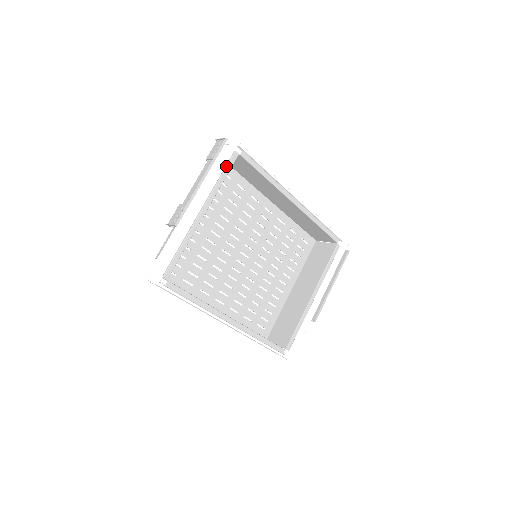
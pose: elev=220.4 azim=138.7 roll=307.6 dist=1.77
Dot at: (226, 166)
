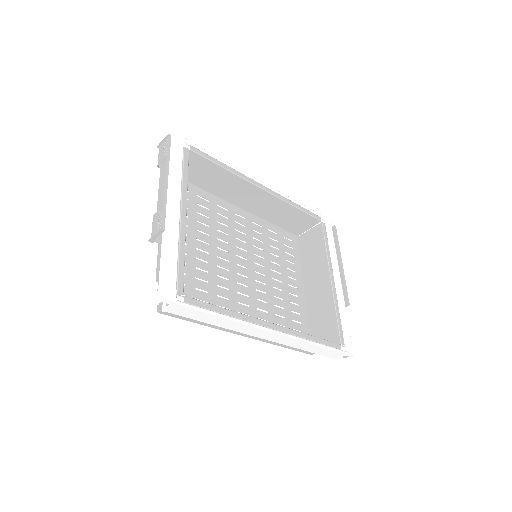
Dot at: (183, 162)
